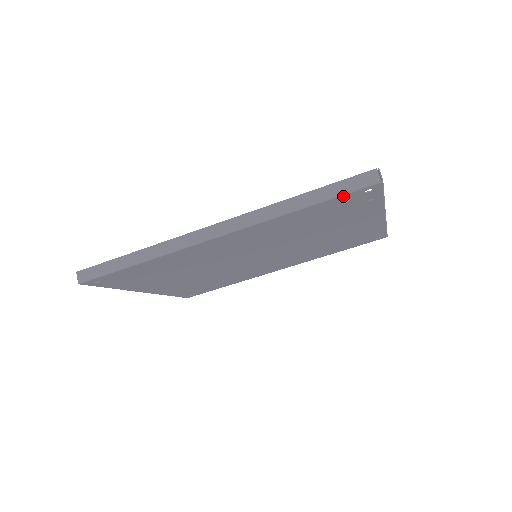
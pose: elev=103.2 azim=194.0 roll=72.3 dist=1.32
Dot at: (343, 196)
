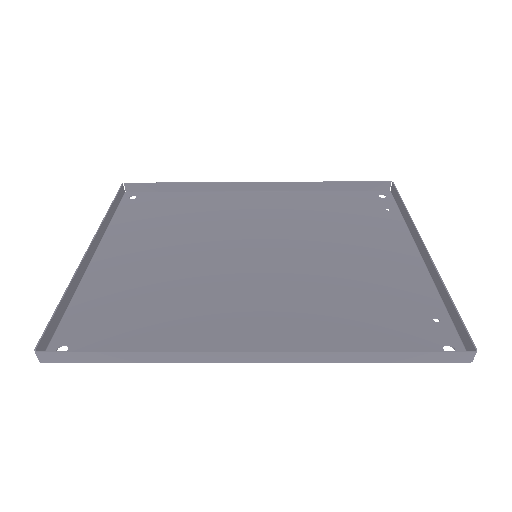
Dot at: (421, 359)
